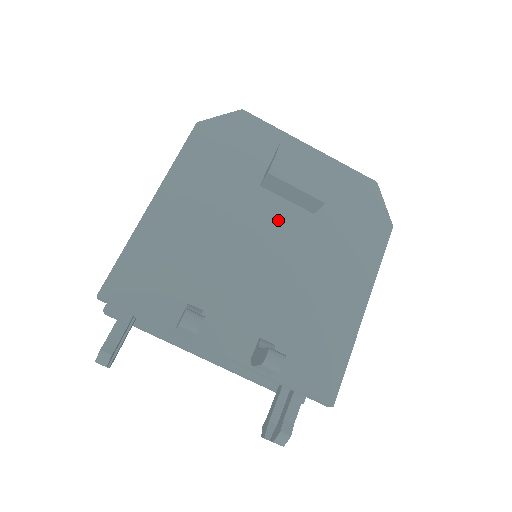
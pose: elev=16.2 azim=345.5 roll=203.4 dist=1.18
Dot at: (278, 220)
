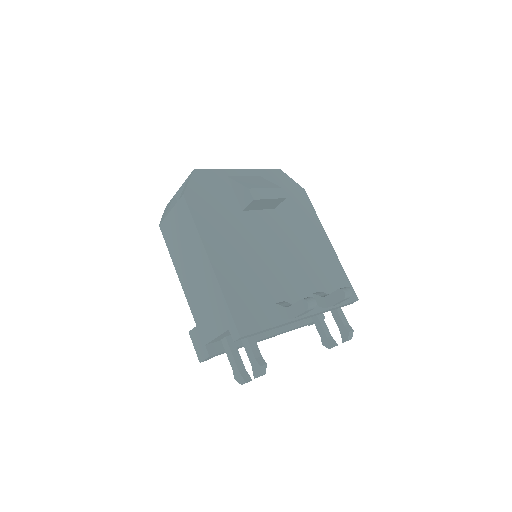
Dot at: (266, 225)
